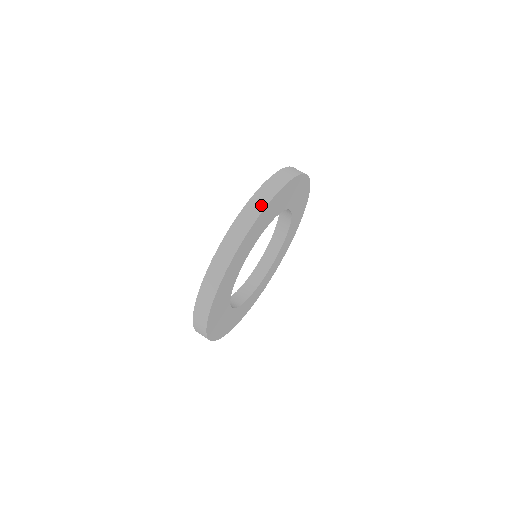
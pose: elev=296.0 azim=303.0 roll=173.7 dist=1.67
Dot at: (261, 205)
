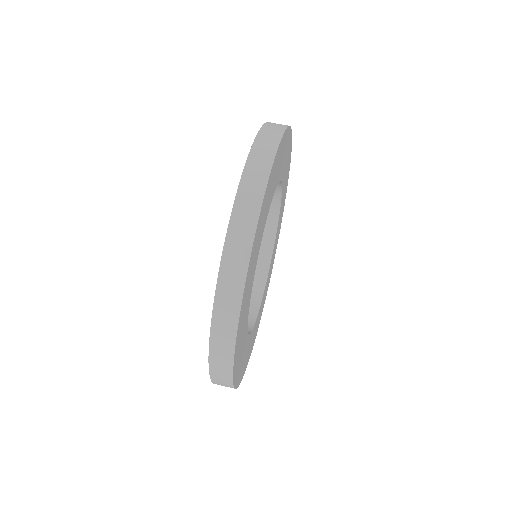
Dot at: occluded
